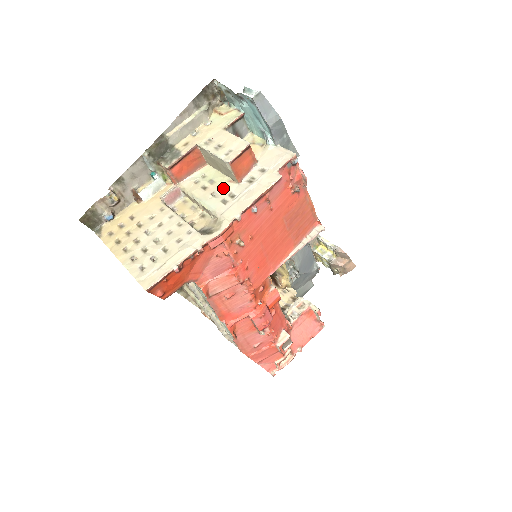
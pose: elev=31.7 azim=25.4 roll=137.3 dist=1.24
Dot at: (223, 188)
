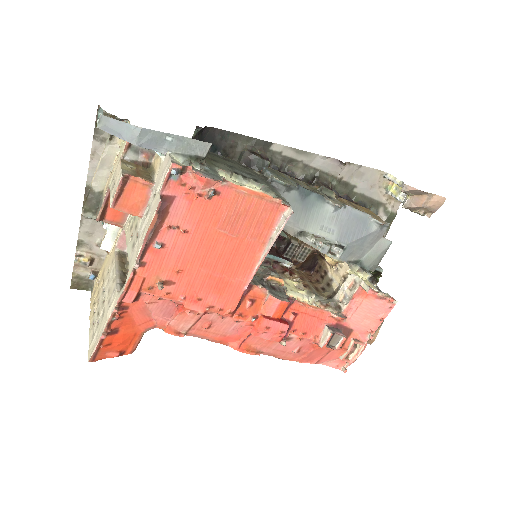
Dot at: (136, 227)
